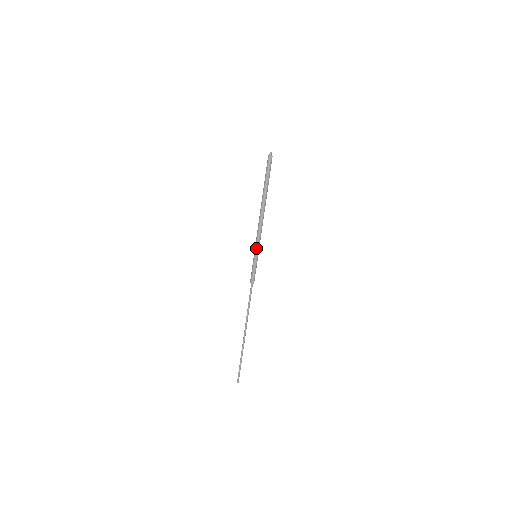
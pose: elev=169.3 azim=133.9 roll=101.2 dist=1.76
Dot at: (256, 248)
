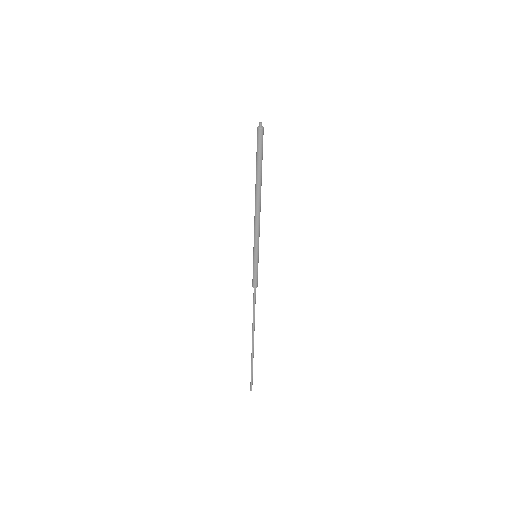
Dot at: (255, 247)
